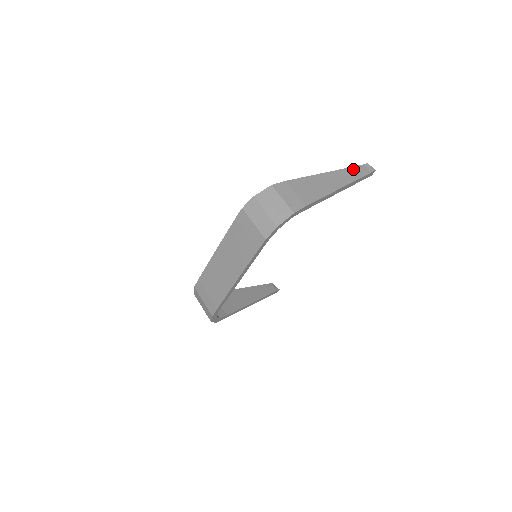
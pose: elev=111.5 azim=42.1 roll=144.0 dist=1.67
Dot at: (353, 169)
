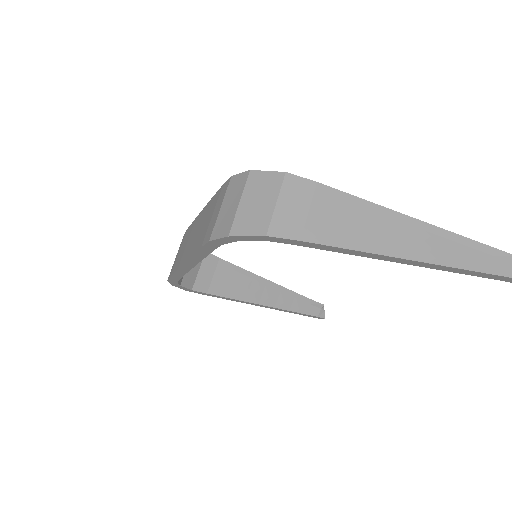
Dot at: (481, 248)
